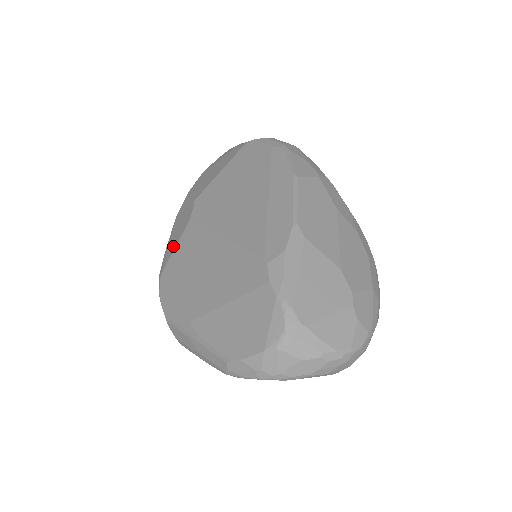
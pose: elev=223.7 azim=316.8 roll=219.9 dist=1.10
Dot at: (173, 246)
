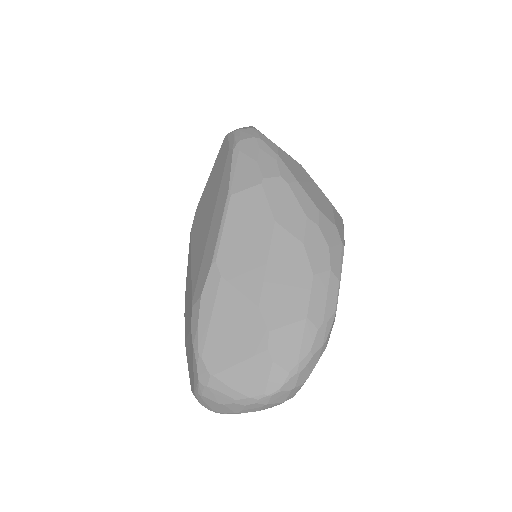
Dot at: occluded
